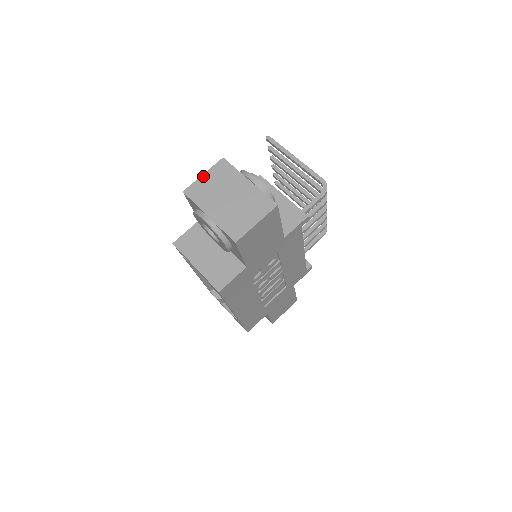
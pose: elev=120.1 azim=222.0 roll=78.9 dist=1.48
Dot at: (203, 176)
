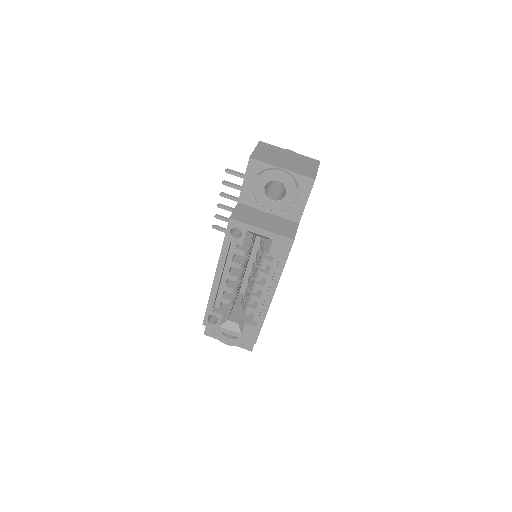
Dot at: (256, 149)
